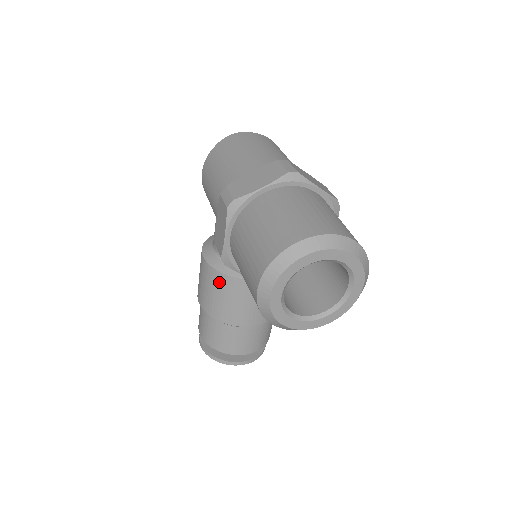
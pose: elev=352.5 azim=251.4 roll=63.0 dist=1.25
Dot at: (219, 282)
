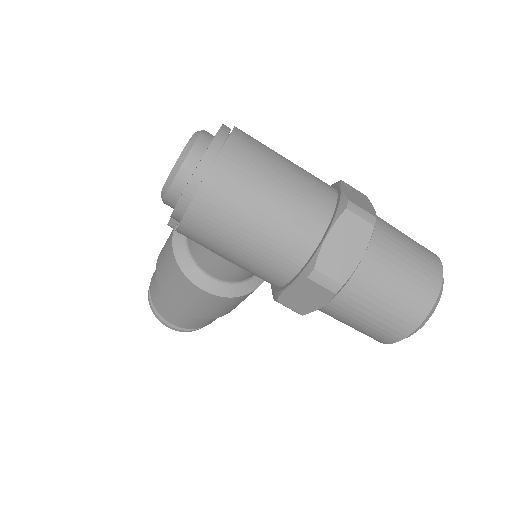
Dot at: (235, 301)
